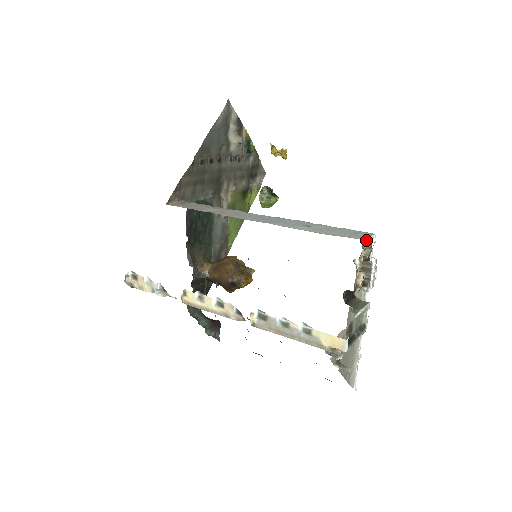
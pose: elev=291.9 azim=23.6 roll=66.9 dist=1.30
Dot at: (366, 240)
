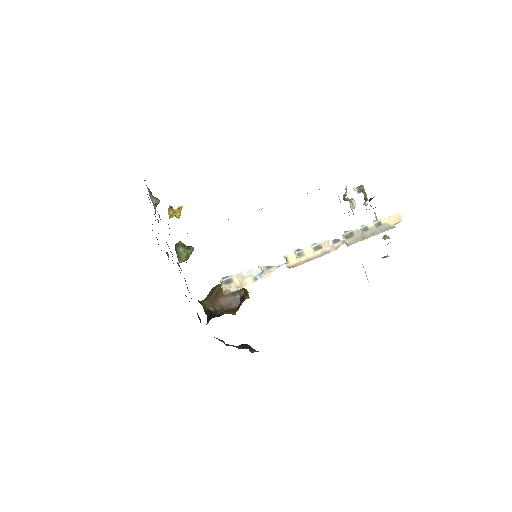
Dot at: occluded
